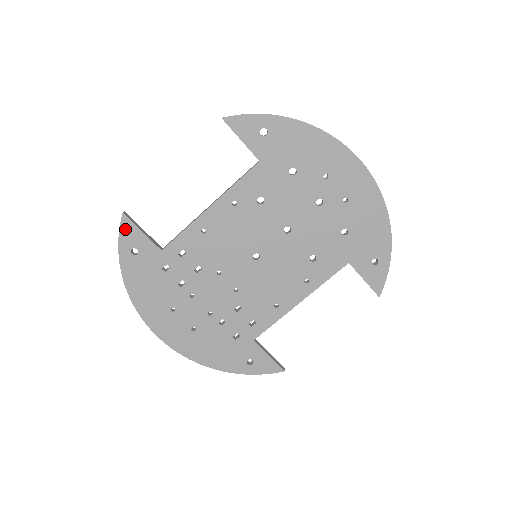
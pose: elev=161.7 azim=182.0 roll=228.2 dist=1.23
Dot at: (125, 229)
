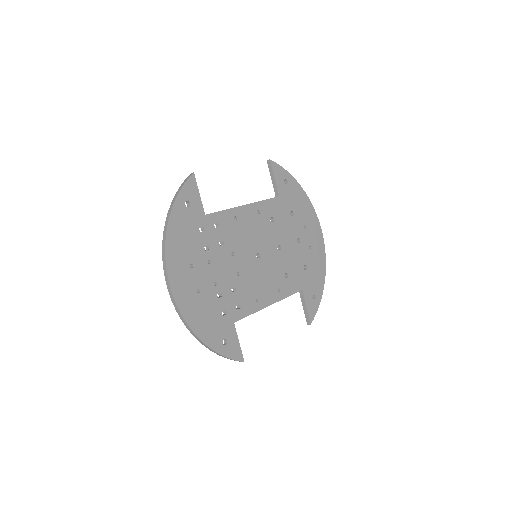
Dot at: (189, 184)
